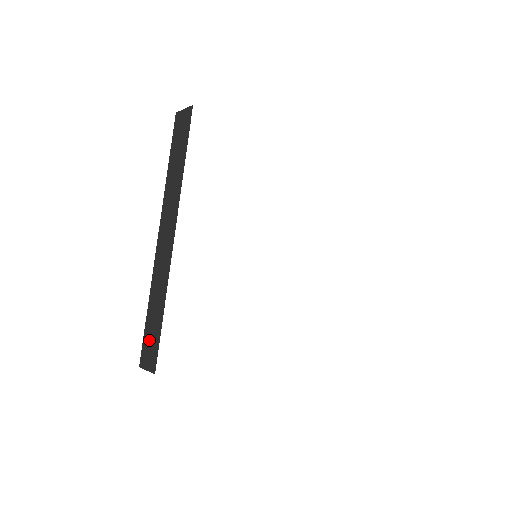
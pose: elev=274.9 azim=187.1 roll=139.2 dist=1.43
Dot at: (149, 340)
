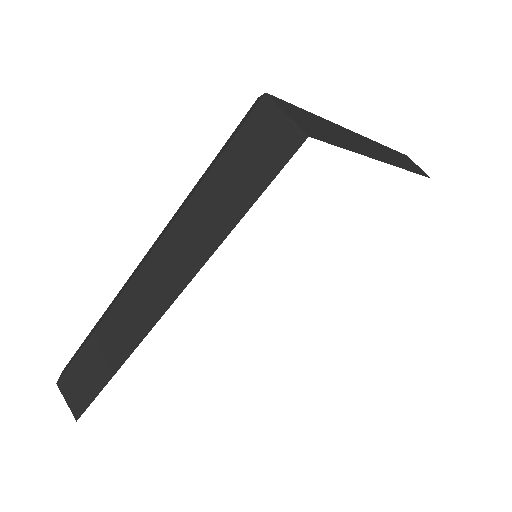
Dot at: (80, 377)
